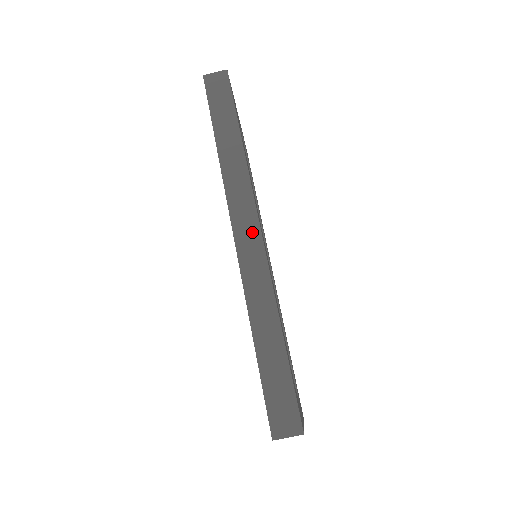
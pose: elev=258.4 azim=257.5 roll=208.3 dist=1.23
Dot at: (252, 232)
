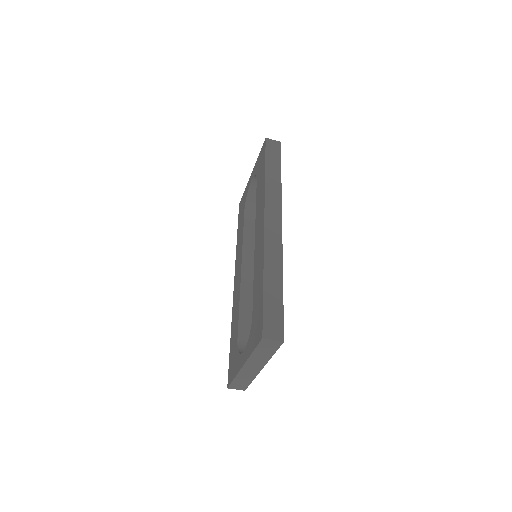
Dot at: (276, 224)
